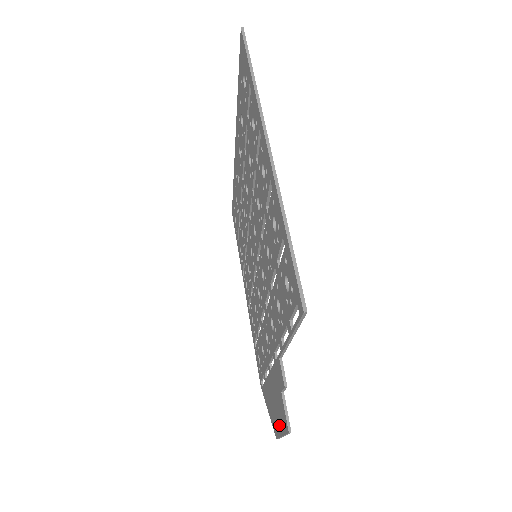
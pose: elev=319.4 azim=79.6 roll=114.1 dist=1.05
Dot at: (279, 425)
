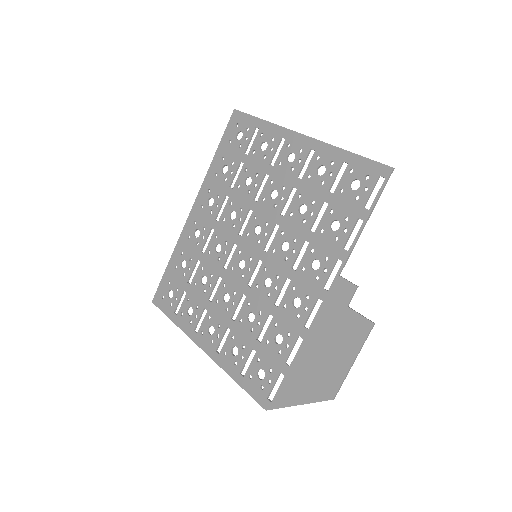
Dot at: (343, 359)
